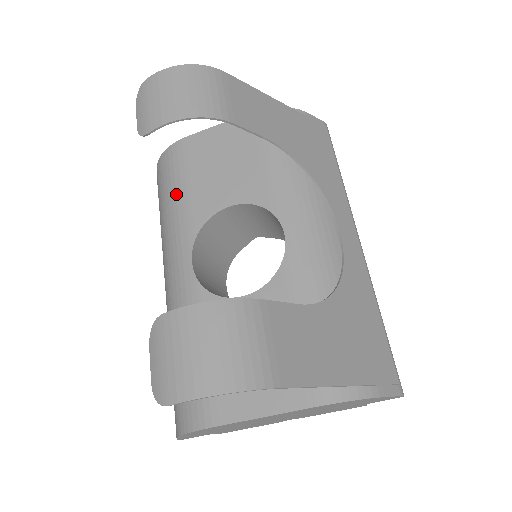
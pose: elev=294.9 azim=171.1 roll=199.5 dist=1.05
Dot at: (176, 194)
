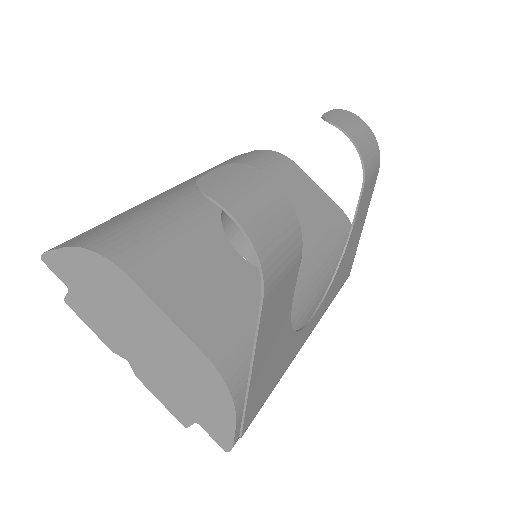
Dot at: (260, 170)
